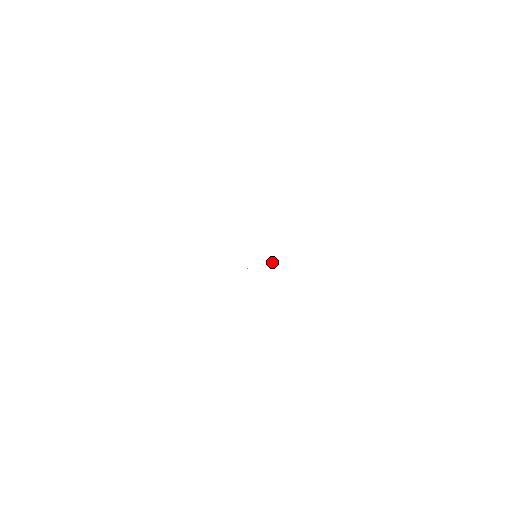
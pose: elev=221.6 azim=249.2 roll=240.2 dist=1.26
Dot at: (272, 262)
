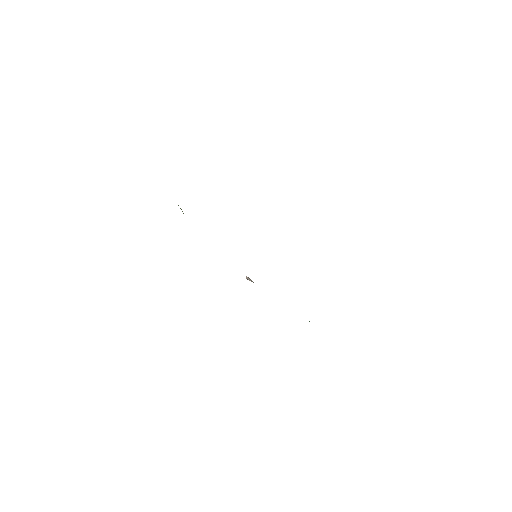
Dot at: occluded
